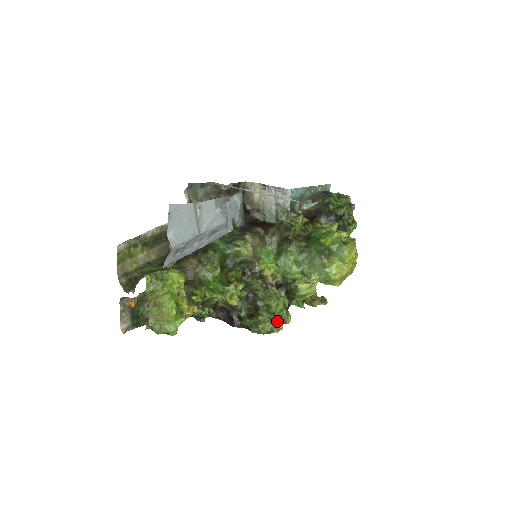
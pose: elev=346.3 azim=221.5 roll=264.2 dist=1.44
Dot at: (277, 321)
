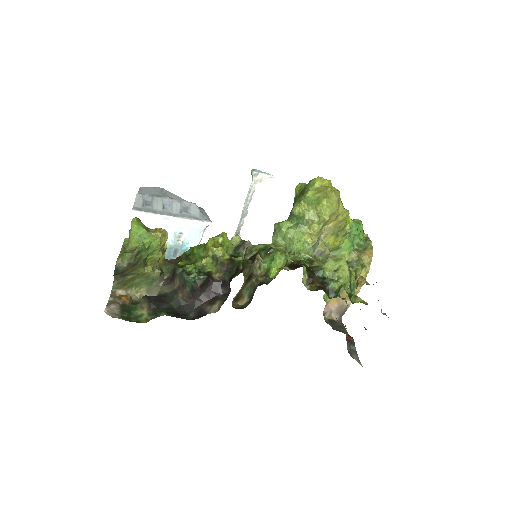
Dot at: (273, 245)
